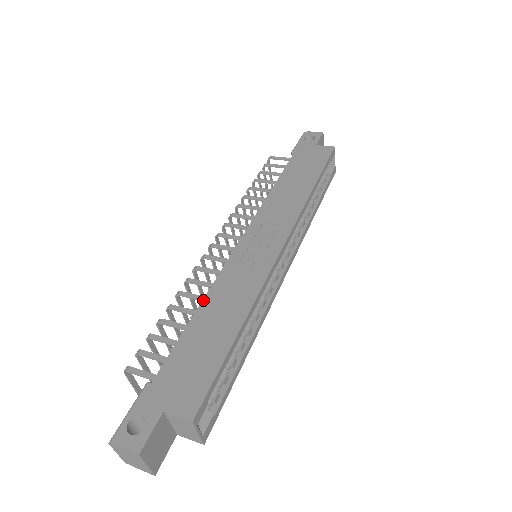
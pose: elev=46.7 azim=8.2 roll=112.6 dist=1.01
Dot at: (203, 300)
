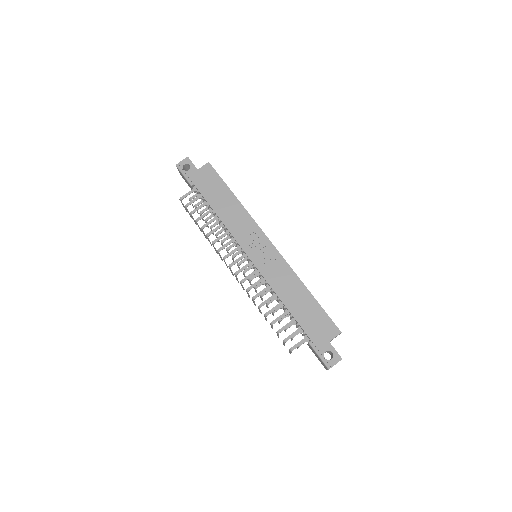
Dot at: (279, 297)
